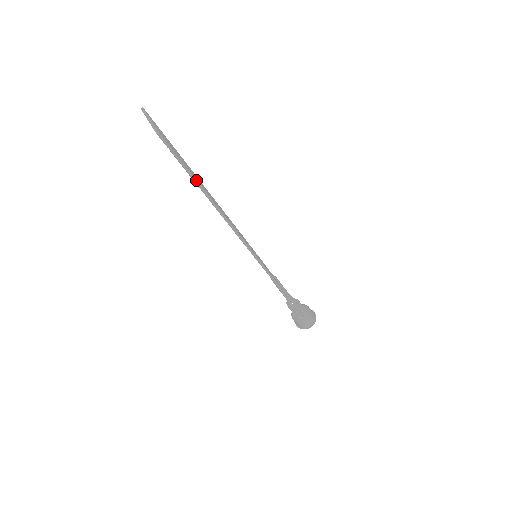
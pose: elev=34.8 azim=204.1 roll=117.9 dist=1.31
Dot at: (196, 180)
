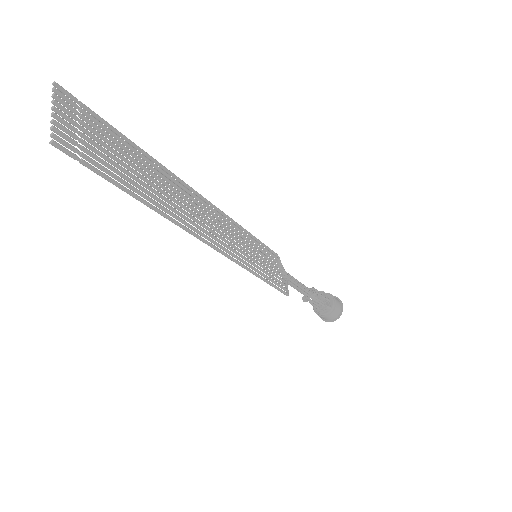
Dot at: (135, 195)
